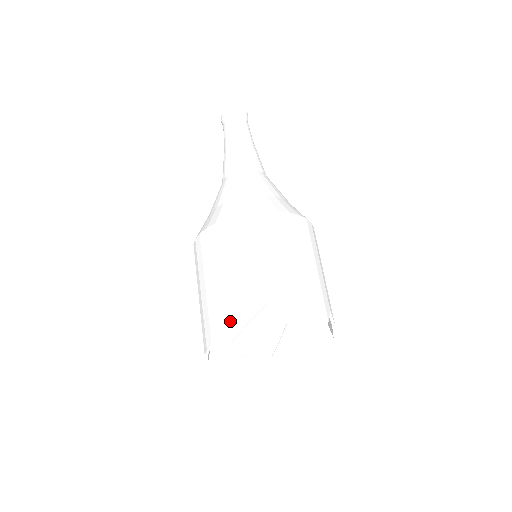
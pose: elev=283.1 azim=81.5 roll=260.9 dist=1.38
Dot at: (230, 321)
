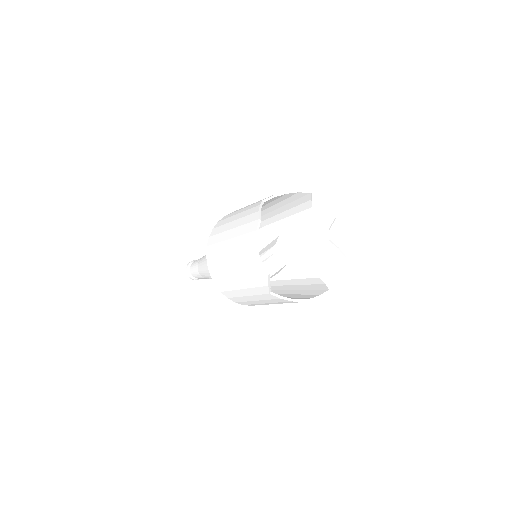
Dot at: (250, 220)
